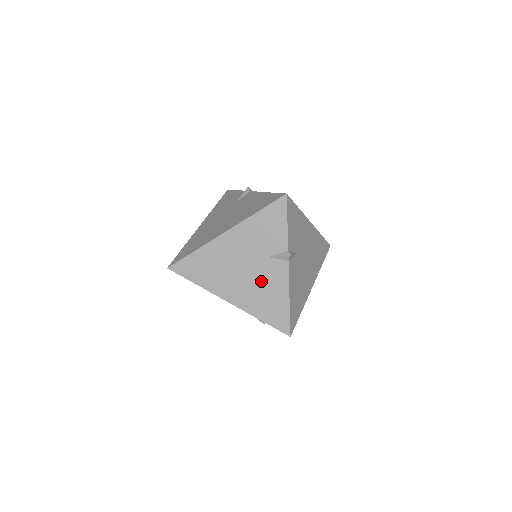
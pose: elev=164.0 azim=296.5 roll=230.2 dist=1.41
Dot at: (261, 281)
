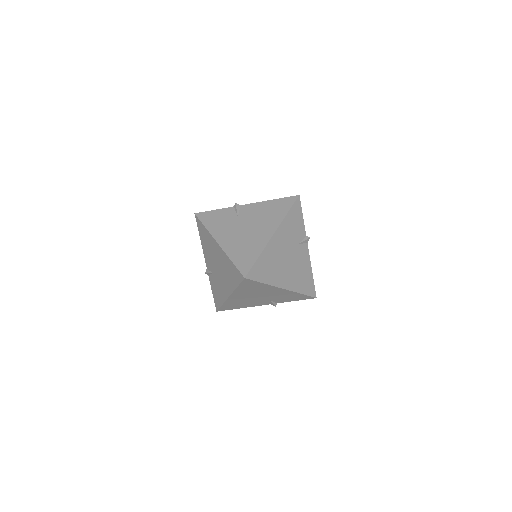
Dot at: (297, 264)
